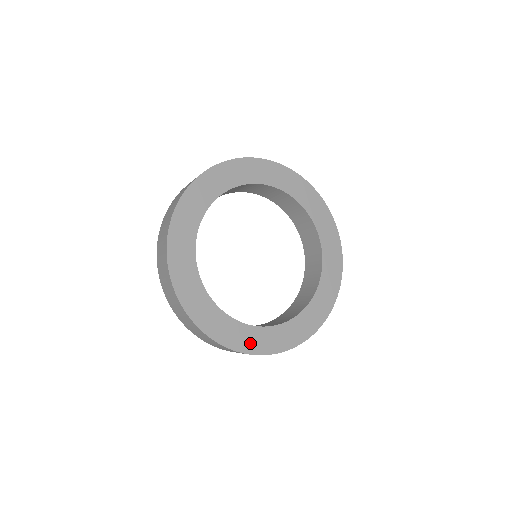
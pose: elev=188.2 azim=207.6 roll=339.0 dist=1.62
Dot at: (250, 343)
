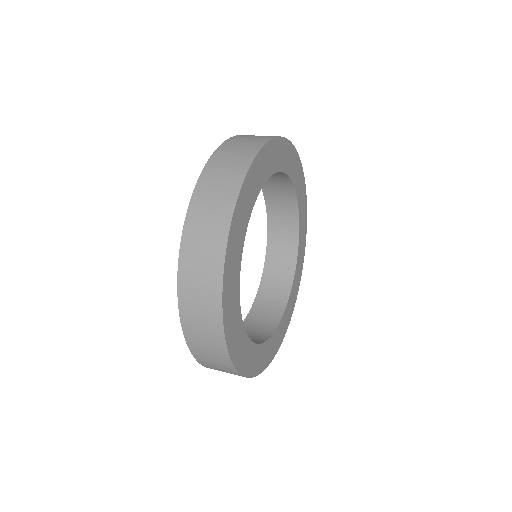
Dot at: (238, 351)
